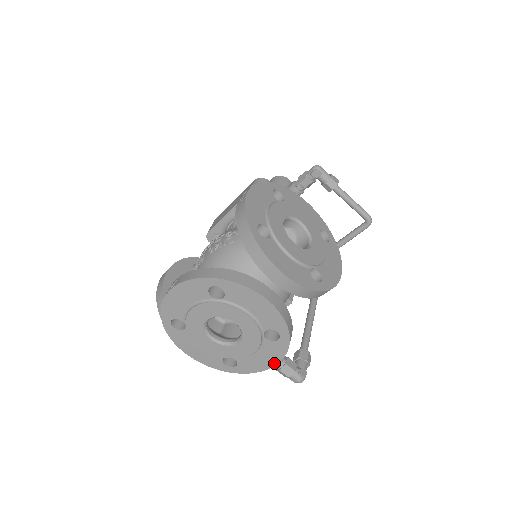
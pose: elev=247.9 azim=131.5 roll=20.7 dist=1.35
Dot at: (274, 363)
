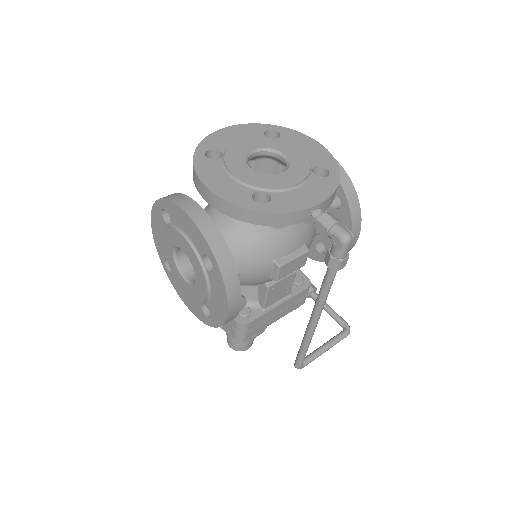
Dot at: (319, 201)
